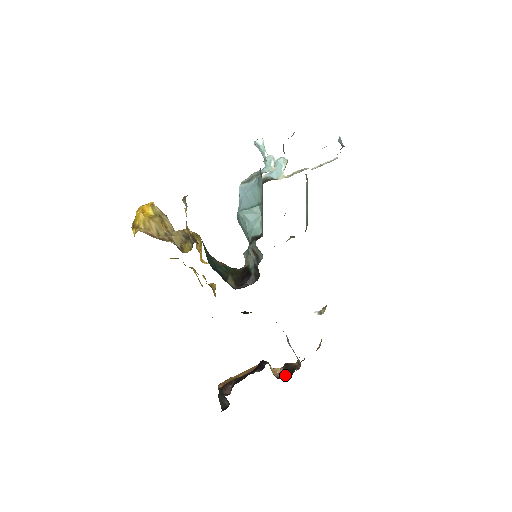
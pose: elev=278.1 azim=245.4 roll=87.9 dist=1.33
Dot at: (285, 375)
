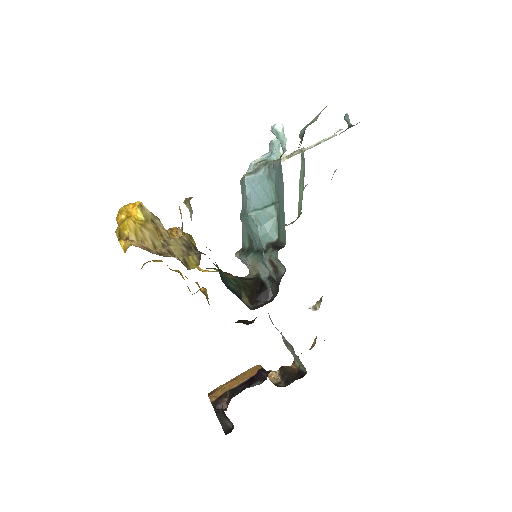
Dot at: (283, 381)
